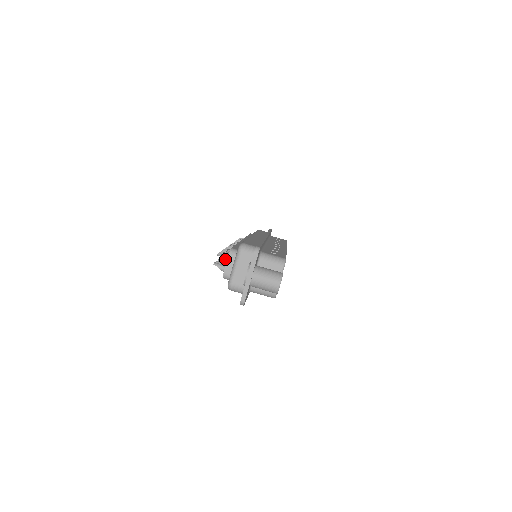
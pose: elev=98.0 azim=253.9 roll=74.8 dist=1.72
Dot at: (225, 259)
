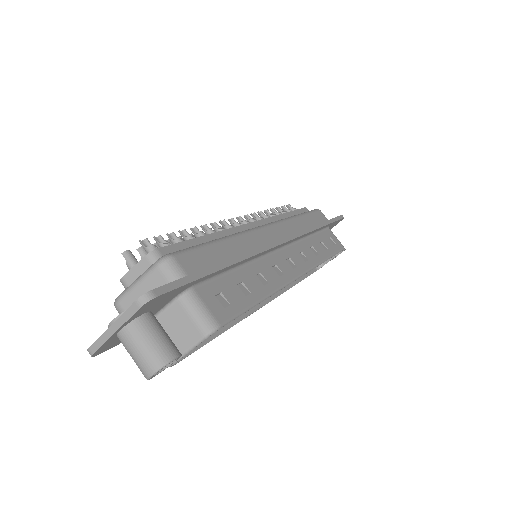
Dot at: occluded
